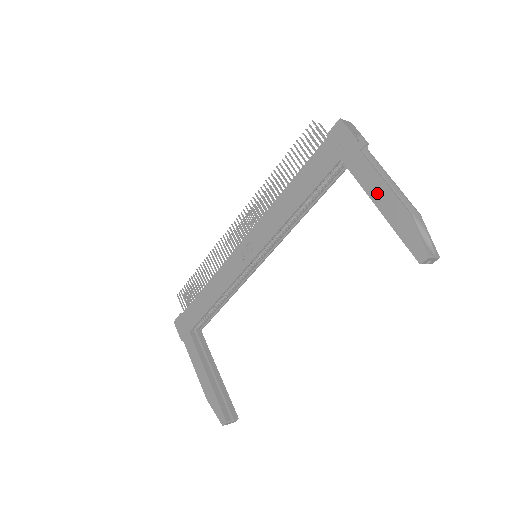
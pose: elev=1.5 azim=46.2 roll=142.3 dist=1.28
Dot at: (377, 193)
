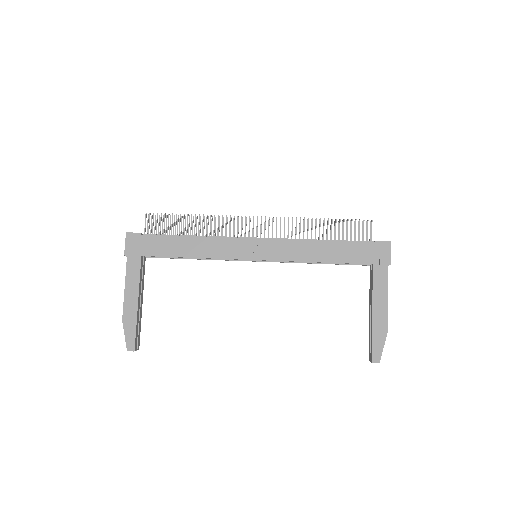
Dot at: (379, 305)
